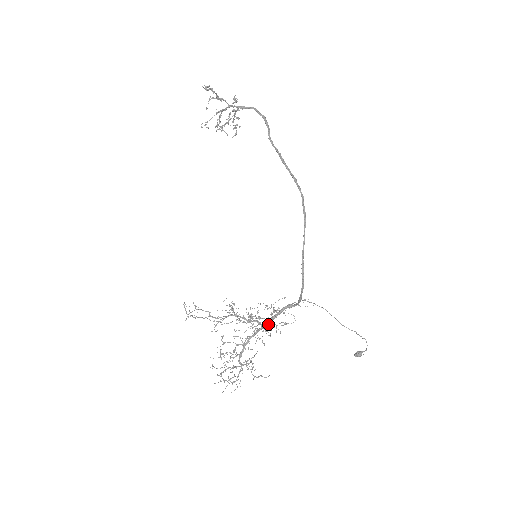
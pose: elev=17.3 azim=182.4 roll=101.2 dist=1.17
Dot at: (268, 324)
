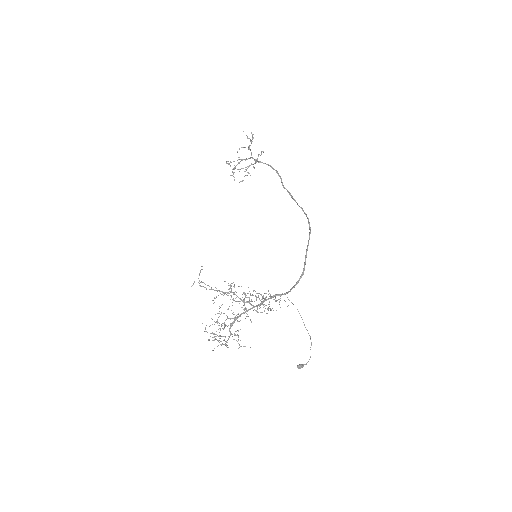
Dot at: (262, 303)
